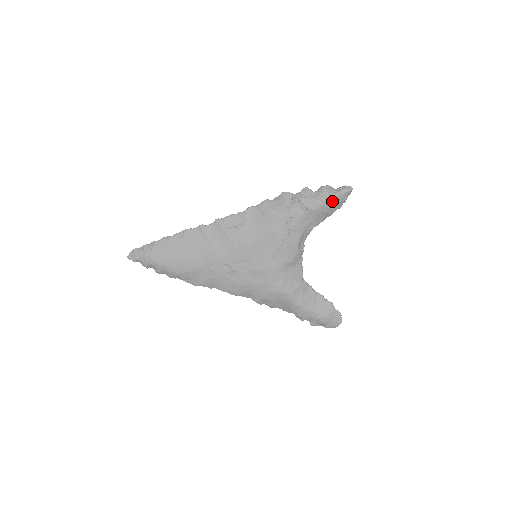
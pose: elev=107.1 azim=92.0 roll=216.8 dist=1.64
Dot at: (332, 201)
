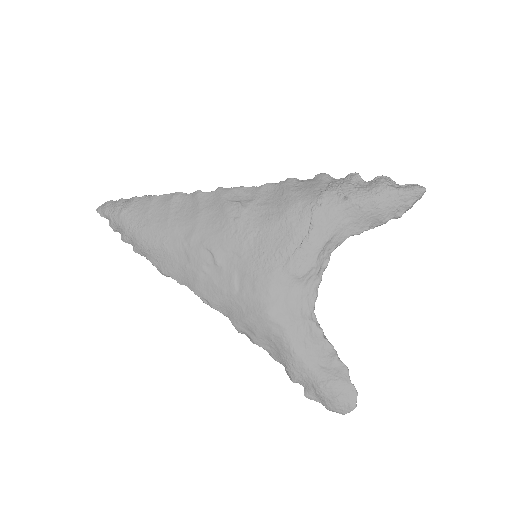
Dot at: (388, 199)
